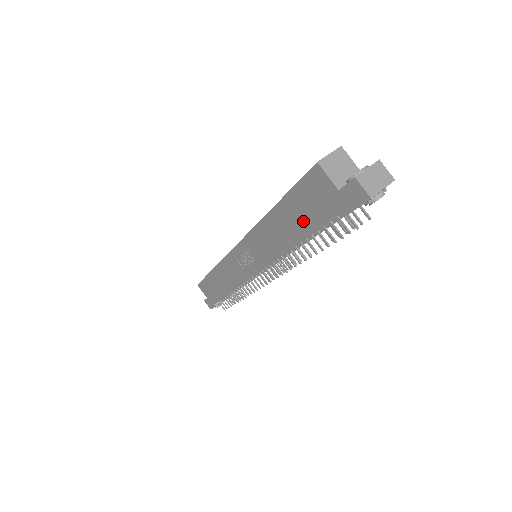
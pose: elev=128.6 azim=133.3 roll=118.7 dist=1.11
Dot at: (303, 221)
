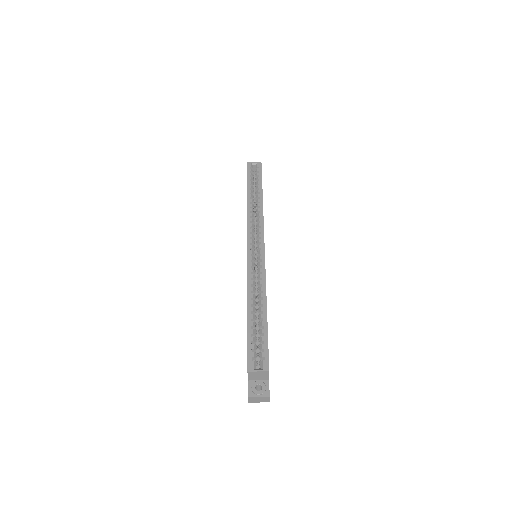
Dot at: occluded
